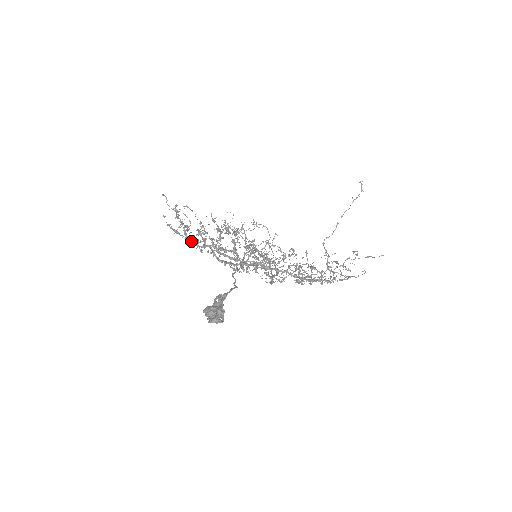
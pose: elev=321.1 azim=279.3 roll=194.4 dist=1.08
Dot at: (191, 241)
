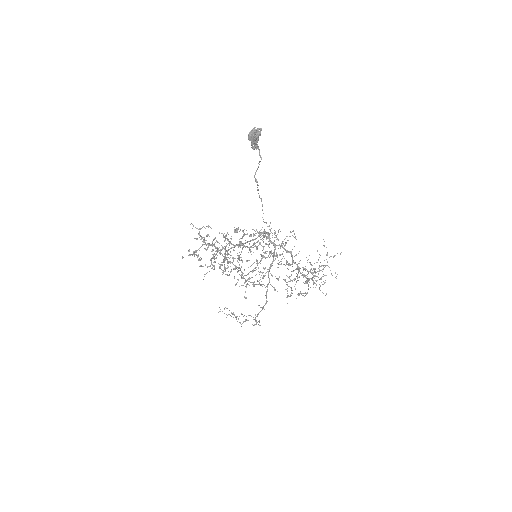
Dot at: (209, 244)
